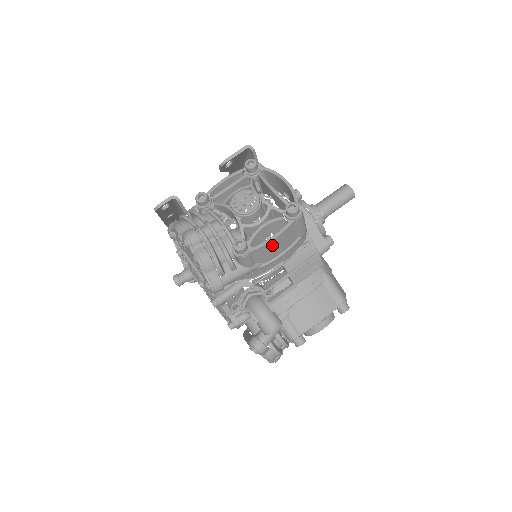
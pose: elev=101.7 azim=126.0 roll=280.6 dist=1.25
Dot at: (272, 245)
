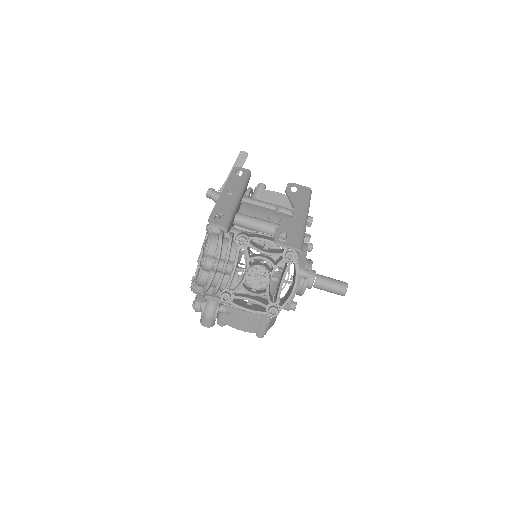
Dot at: occluded
